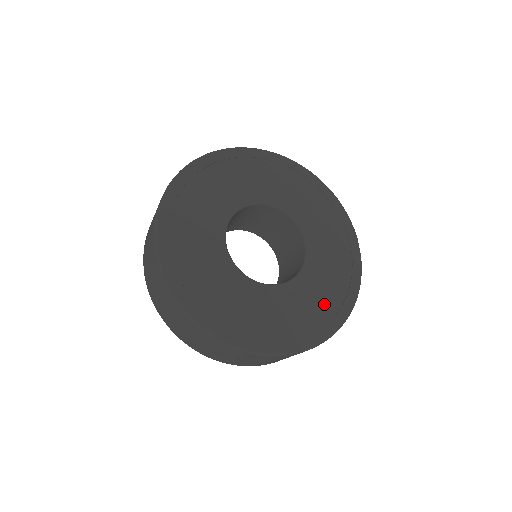
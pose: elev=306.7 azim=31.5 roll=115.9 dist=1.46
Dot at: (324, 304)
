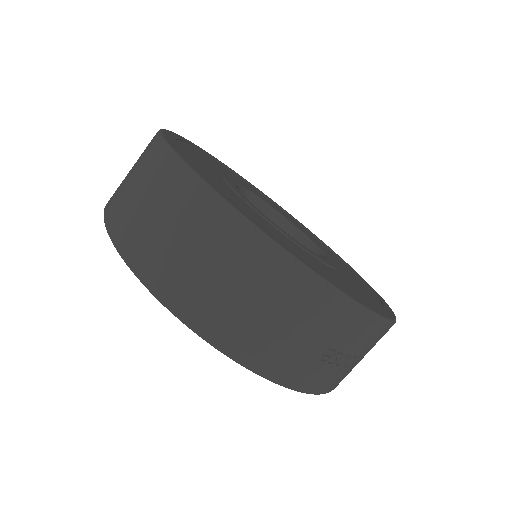
Dot at: (358, 281)
